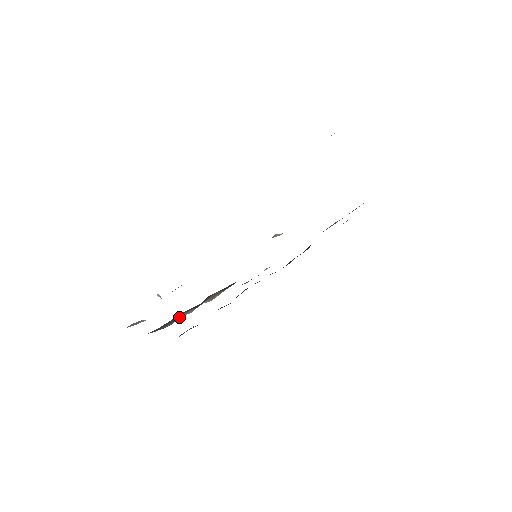
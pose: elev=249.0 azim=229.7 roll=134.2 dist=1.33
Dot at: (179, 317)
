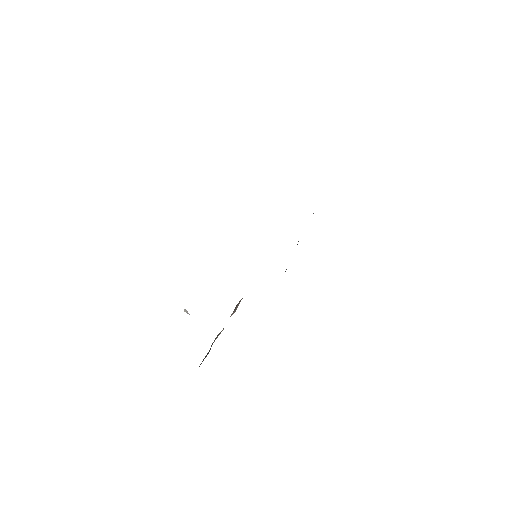
Dot at: occluded
